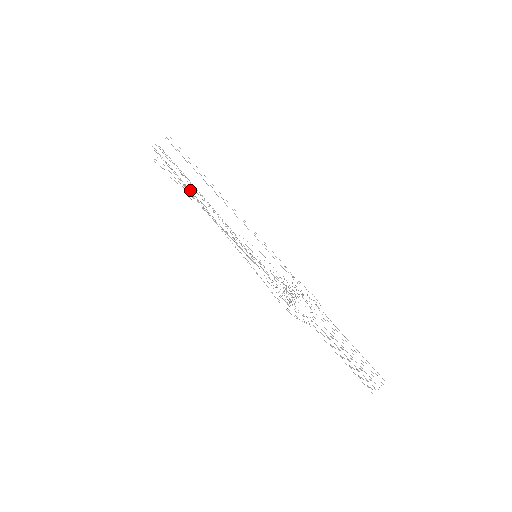
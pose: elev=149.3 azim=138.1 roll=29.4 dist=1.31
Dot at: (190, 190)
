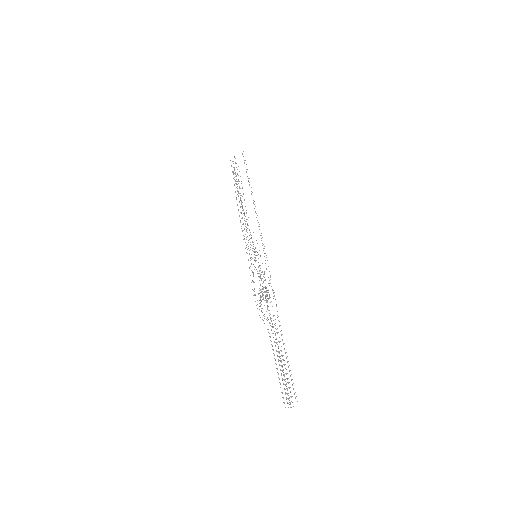
Dot at: occluded
